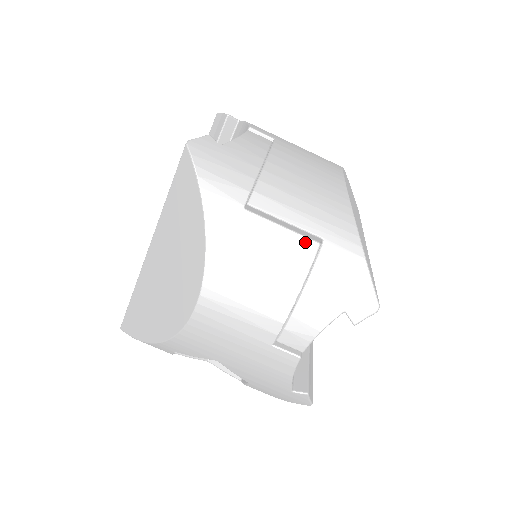
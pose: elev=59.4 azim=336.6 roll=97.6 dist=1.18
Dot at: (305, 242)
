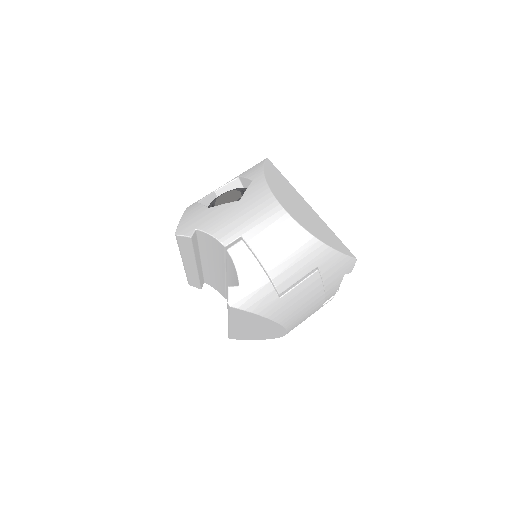
Dot at: (313, 277)
